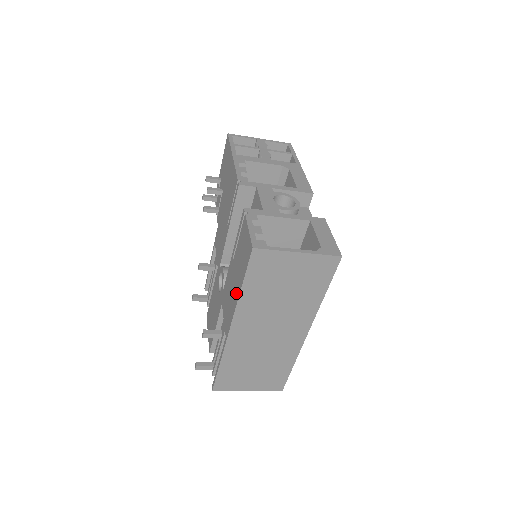
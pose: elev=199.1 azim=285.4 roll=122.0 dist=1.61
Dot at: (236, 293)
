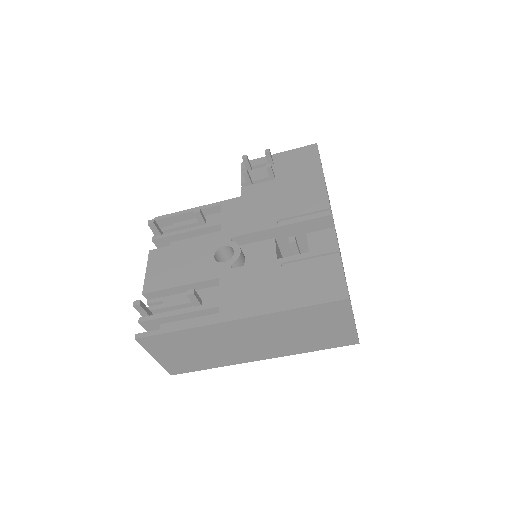
Dot at: (278, 302)
